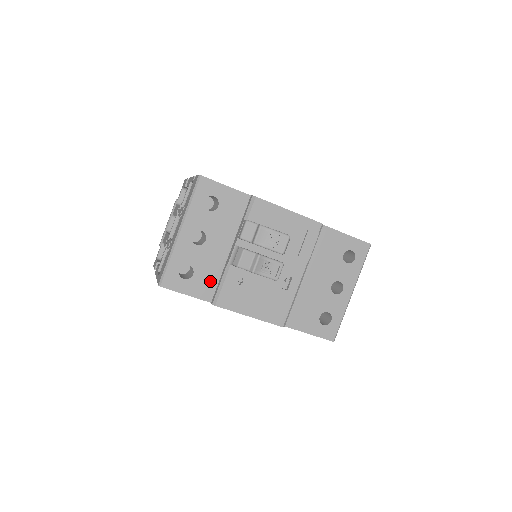
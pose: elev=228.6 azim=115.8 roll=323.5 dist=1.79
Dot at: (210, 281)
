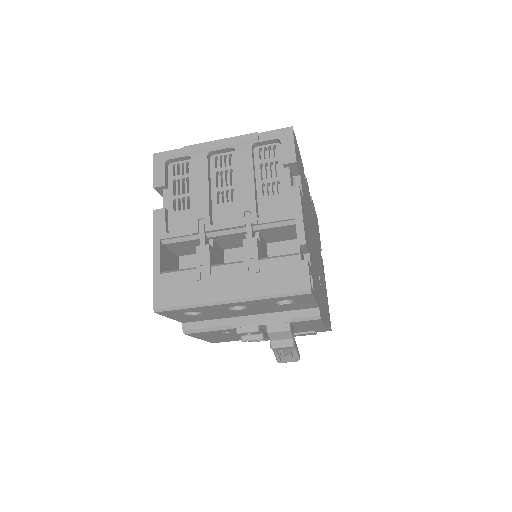
Dot at: (202, 319)
